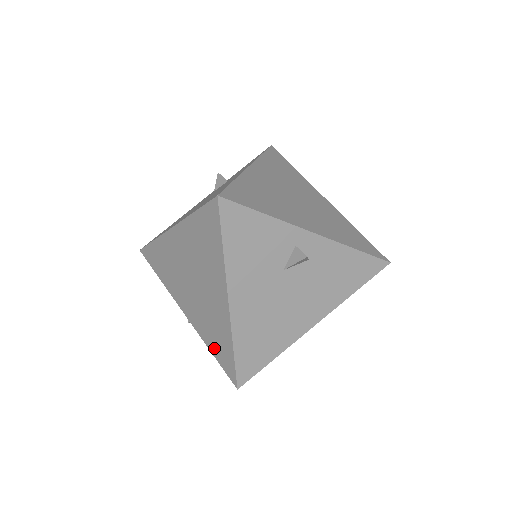
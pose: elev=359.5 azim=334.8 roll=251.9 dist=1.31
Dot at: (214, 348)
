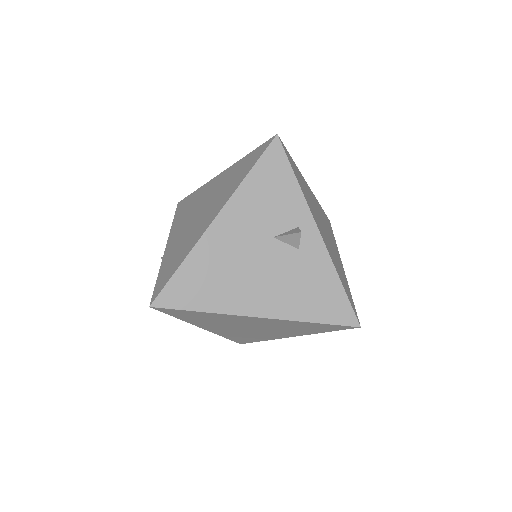
Dot at: (164, 269)
